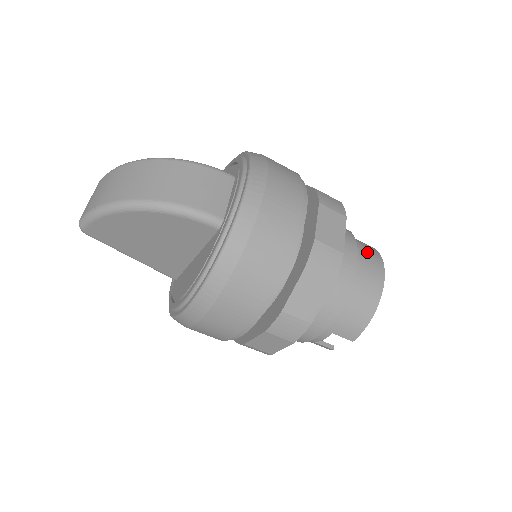
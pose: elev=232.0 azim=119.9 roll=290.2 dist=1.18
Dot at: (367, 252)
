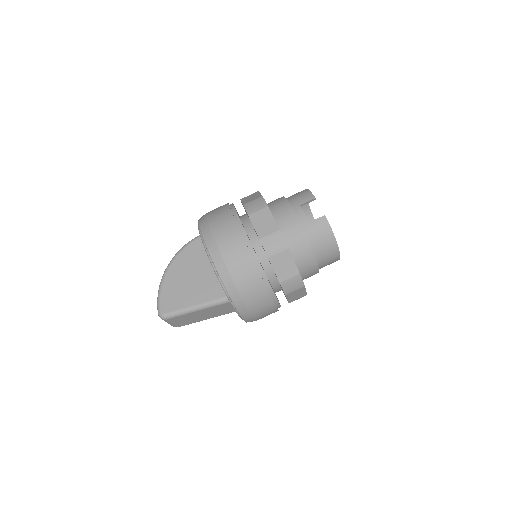
Dot at: occluded
